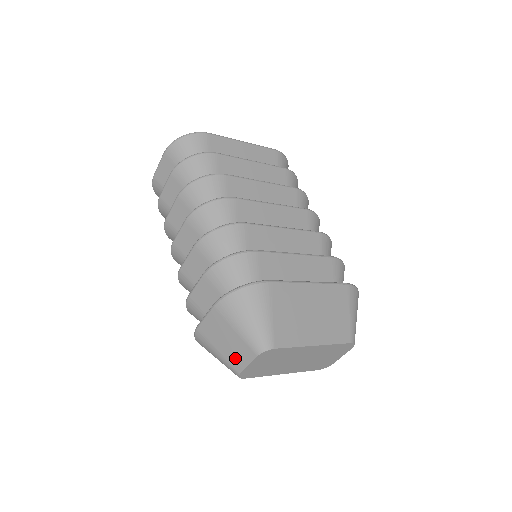
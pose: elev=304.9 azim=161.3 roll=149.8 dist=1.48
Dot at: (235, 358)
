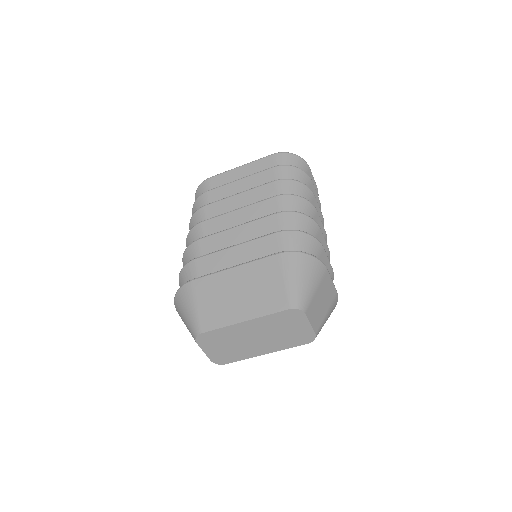
Dot at: occluded
